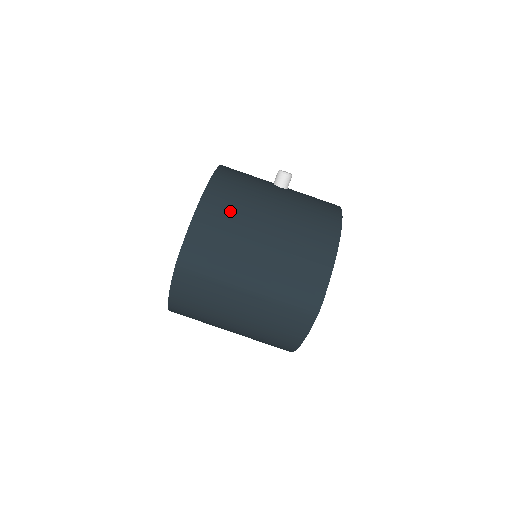
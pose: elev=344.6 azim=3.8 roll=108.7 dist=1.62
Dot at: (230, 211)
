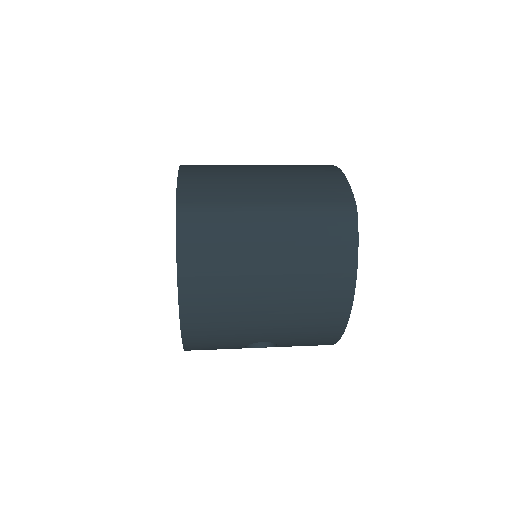
Dot at: (215, 167)
